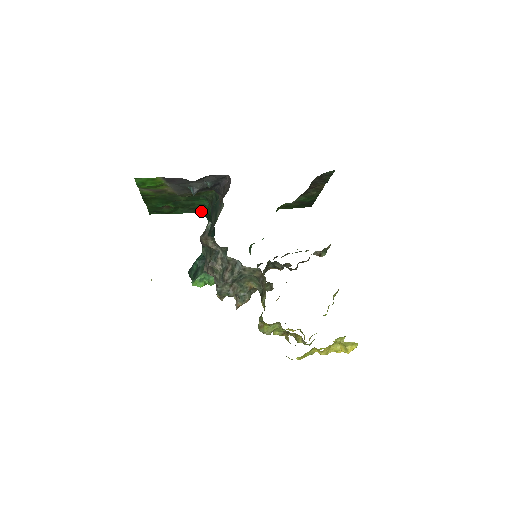
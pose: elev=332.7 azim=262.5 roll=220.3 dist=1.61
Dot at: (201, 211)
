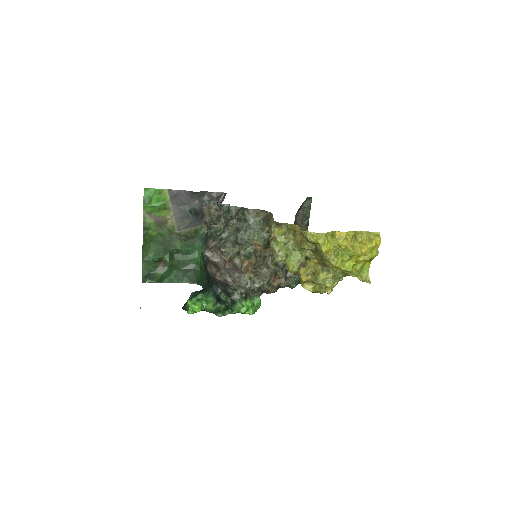
Dot at: (195, 275)
